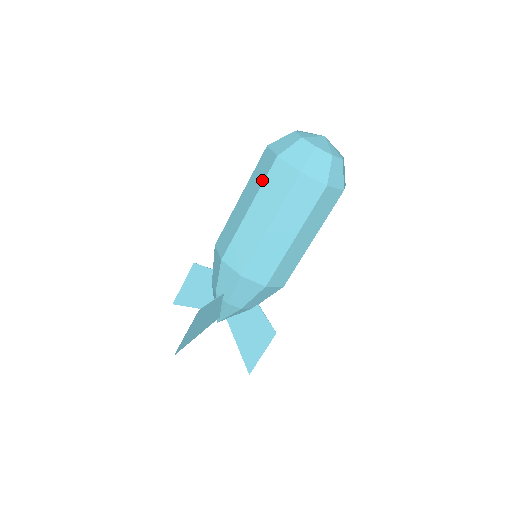
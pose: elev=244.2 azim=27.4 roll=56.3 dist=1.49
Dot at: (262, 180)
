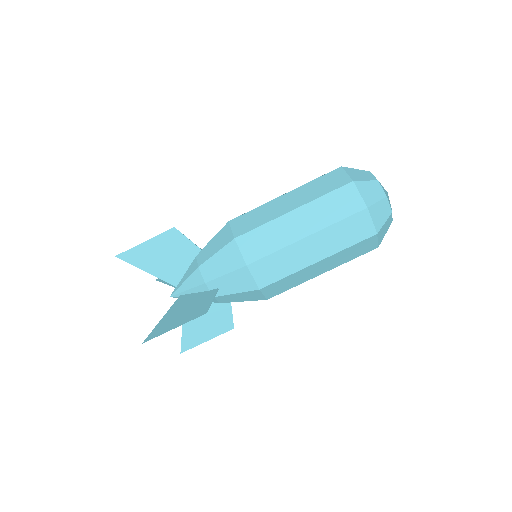
Dot at: (338, 218)
